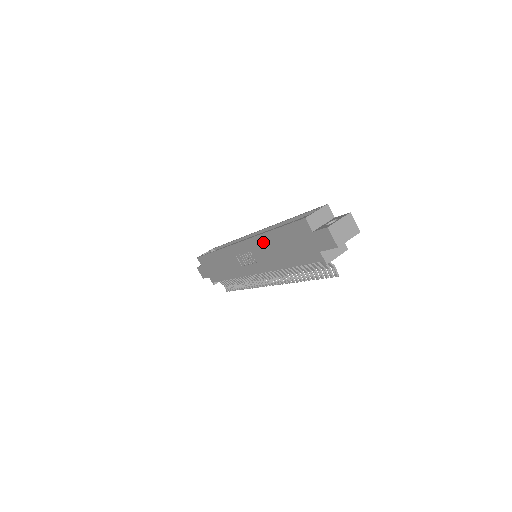
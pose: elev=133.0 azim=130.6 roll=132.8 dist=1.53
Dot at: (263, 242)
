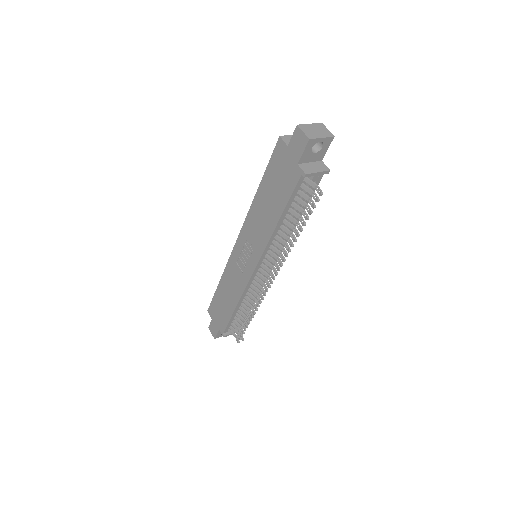
Dot at: (254, 212)
